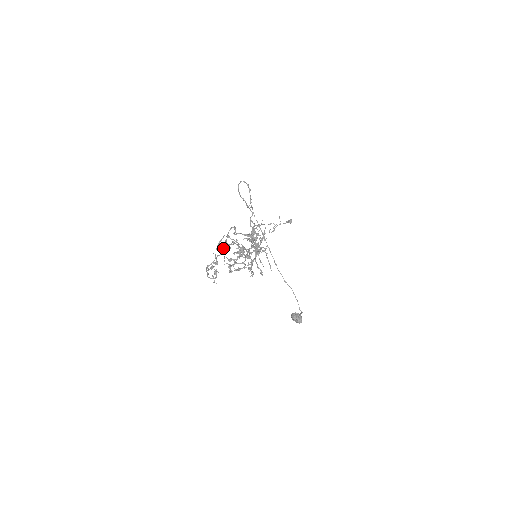
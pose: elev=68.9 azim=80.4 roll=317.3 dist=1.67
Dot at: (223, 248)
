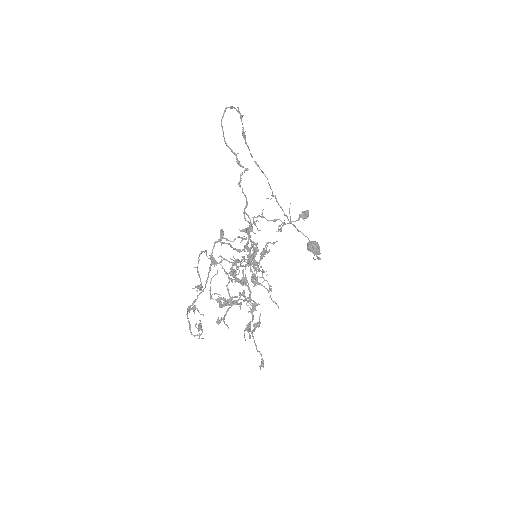
Dot at: (206, 282)
